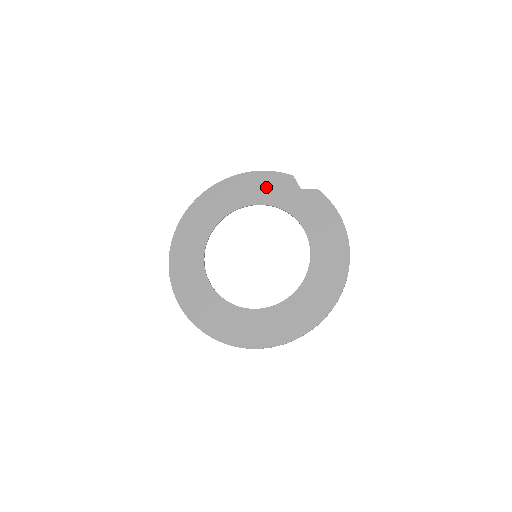
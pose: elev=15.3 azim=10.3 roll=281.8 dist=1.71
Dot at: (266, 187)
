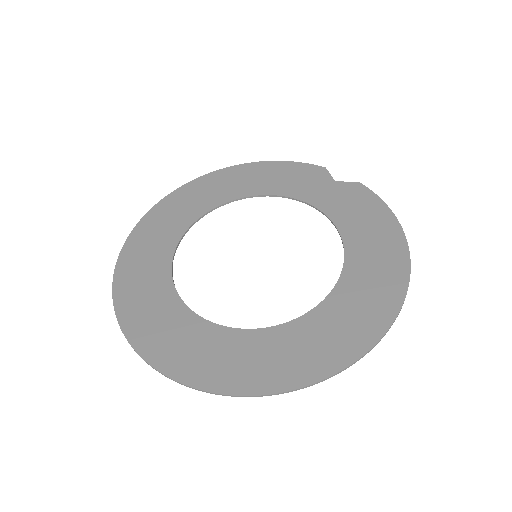
Dot at: (285, 177)
